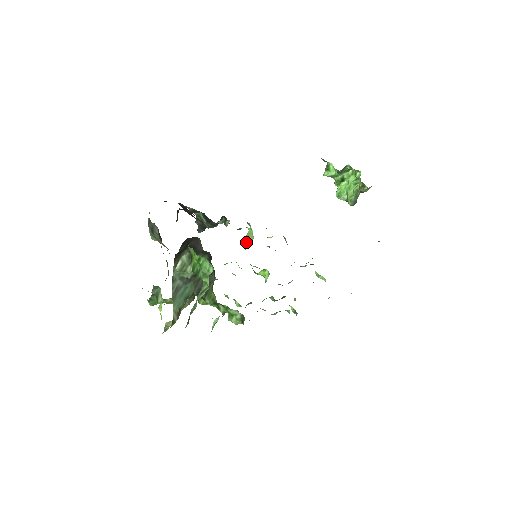
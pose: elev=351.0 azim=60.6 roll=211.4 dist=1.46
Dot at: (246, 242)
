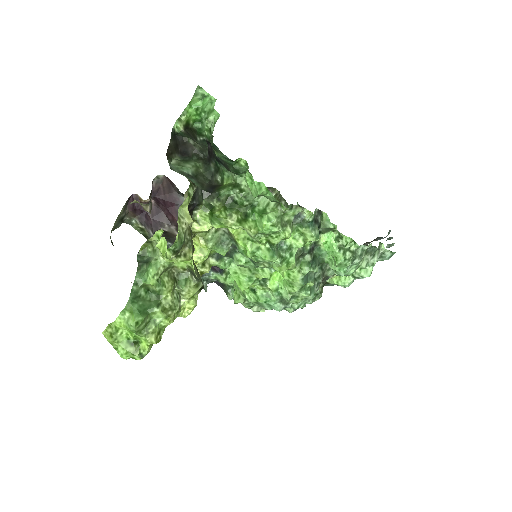
Dot at: occluded
